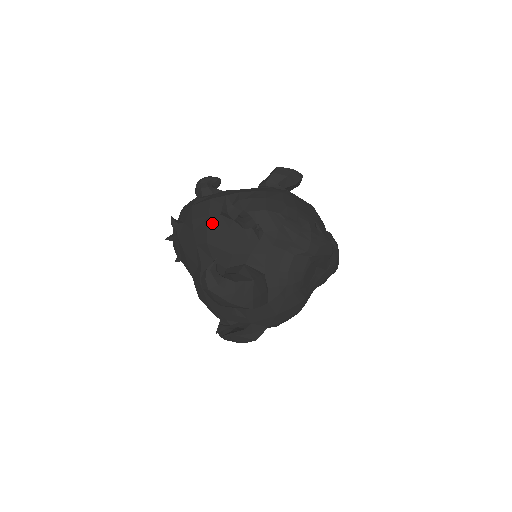
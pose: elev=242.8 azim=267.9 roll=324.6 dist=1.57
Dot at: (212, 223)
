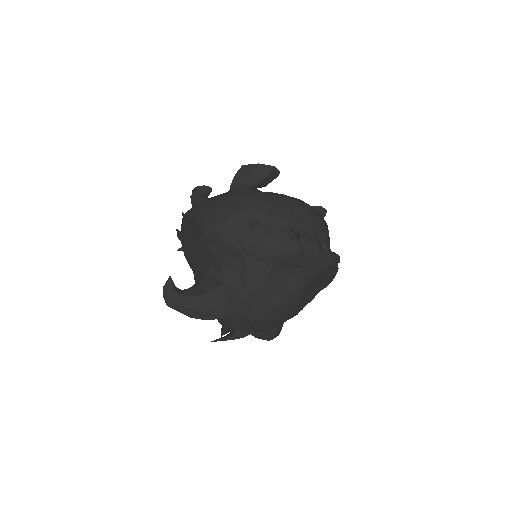
Dot at: (185, 237)
